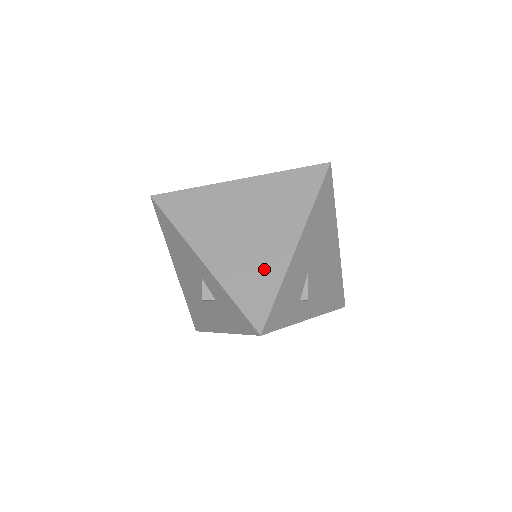
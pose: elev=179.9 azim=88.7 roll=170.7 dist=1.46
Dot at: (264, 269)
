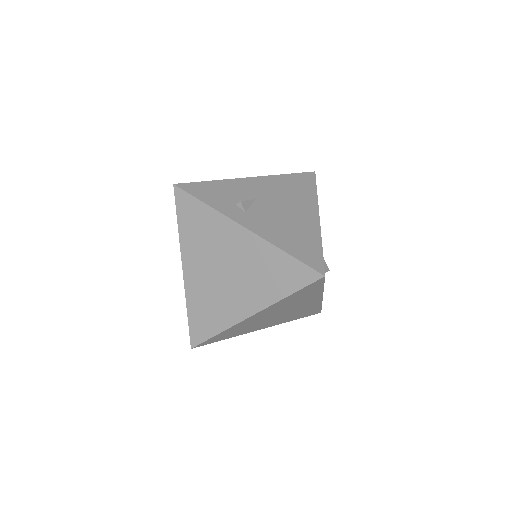
Dot at: occluded
